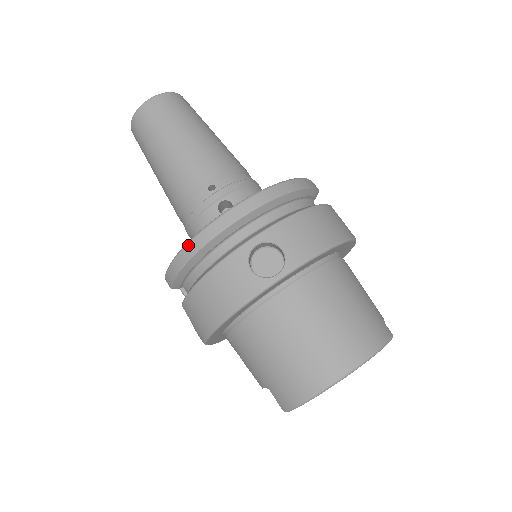
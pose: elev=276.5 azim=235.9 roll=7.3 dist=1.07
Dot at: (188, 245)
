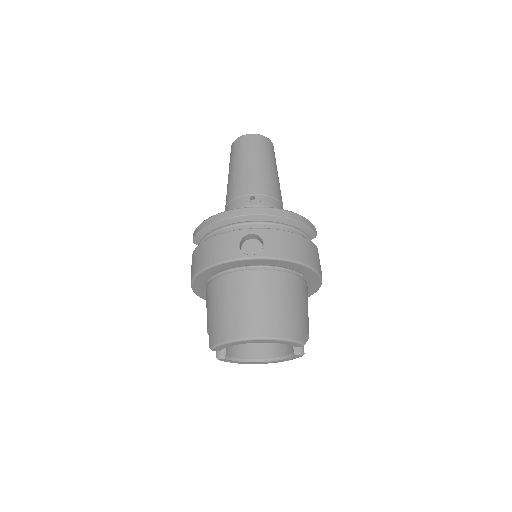
Dot at: (215, 216)
